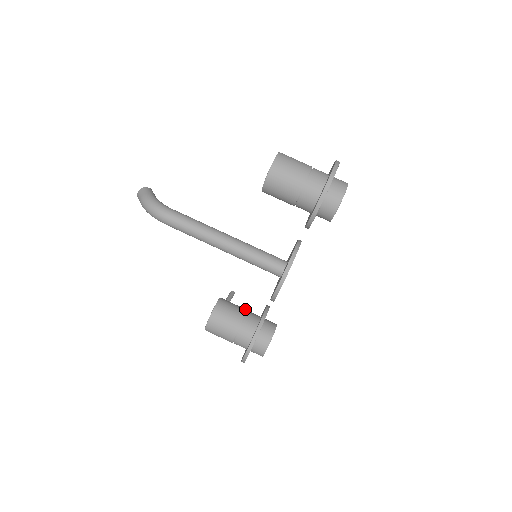
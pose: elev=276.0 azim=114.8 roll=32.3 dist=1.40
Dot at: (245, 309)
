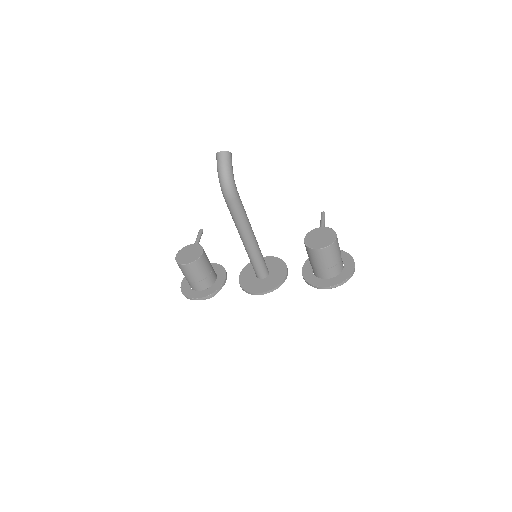
Dot at: occluded
